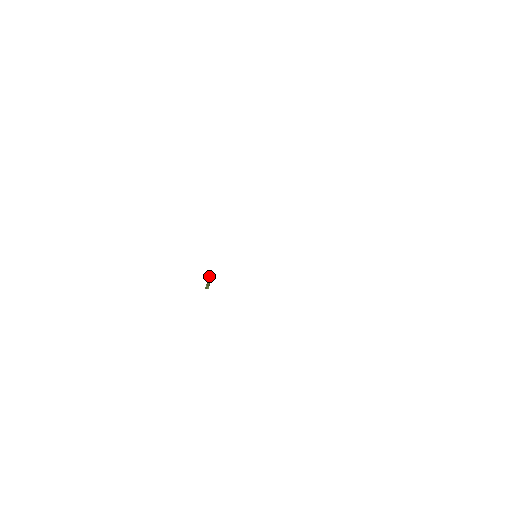
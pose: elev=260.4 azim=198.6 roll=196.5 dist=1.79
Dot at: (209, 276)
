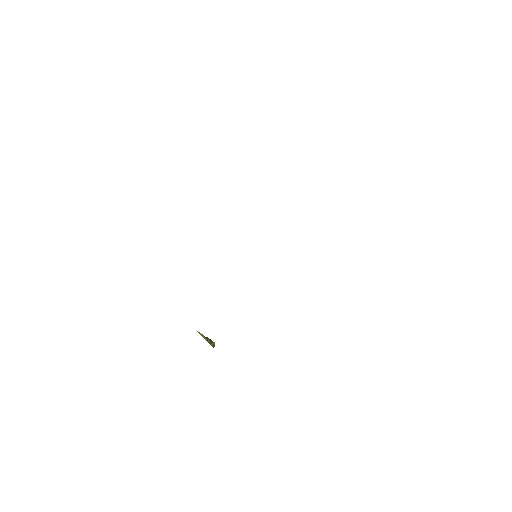
Dot at: occluded
